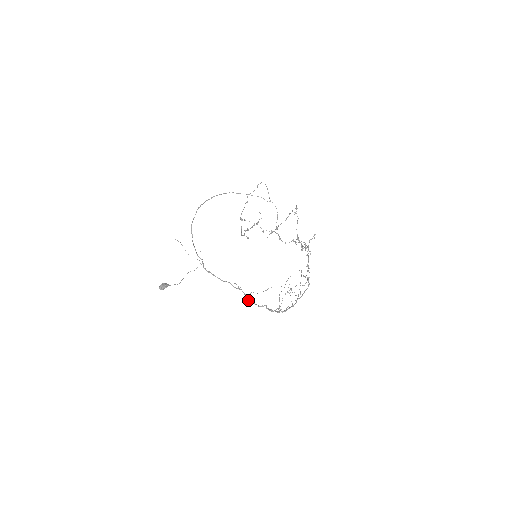
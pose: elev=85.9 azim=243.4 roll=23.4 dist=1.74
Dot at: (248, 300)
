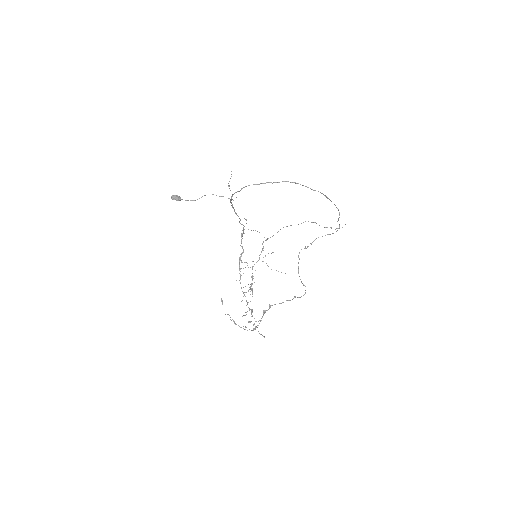
Dot at: (241, 233)
